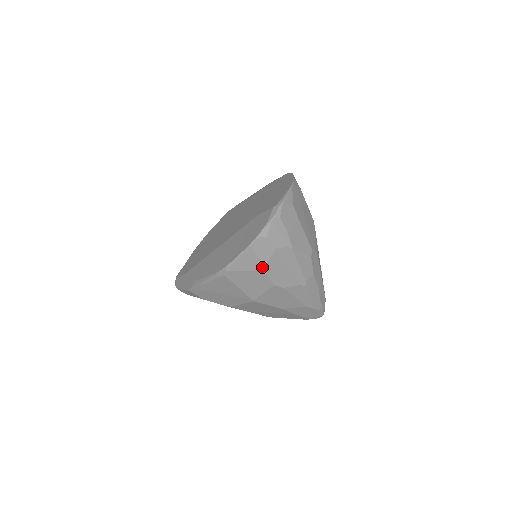
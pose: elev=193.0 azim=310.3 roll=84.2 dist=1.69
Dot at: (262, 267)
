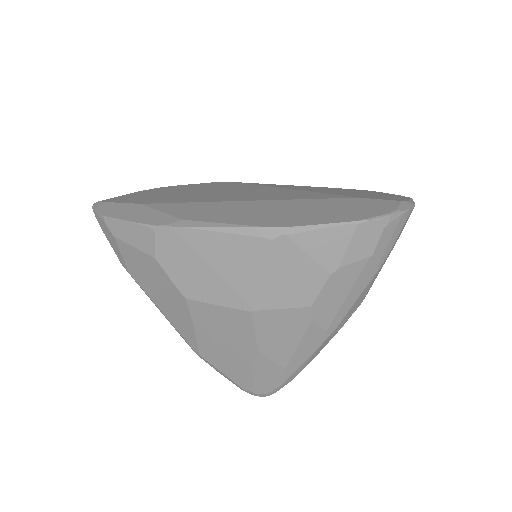
Dot at: (333, 267)
